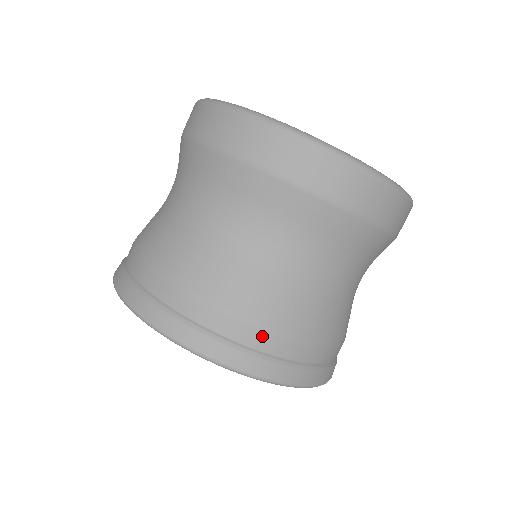
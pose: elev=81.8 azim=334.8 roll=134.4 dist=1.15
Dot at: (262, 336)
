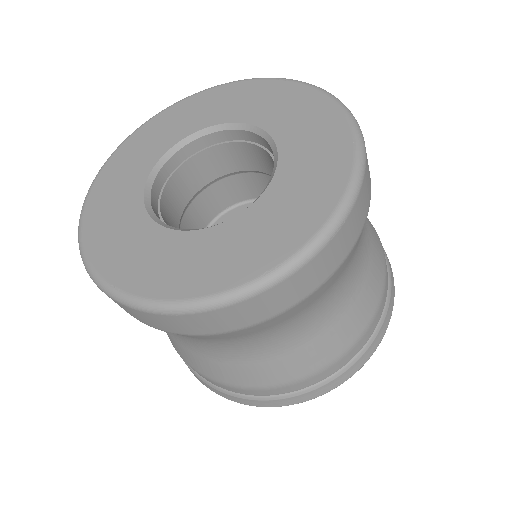
Dot at: (220, 385)
